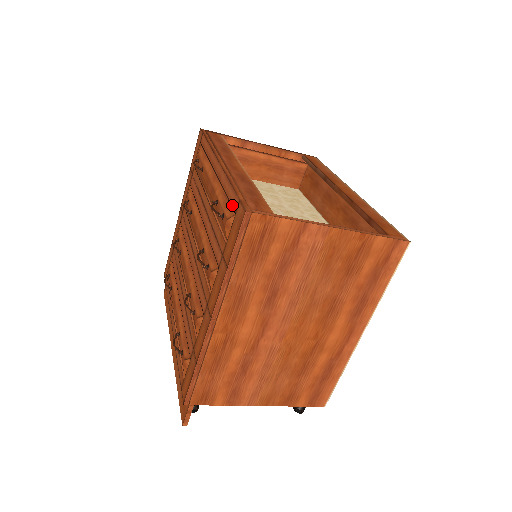
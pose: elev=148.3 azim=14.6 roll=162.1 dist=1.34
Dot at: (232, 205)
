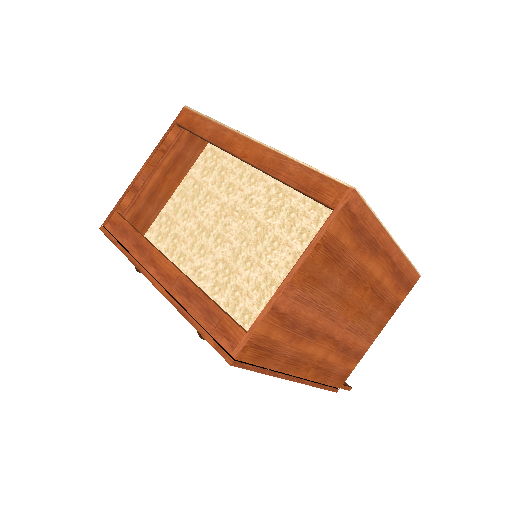
Dot at: occluded
